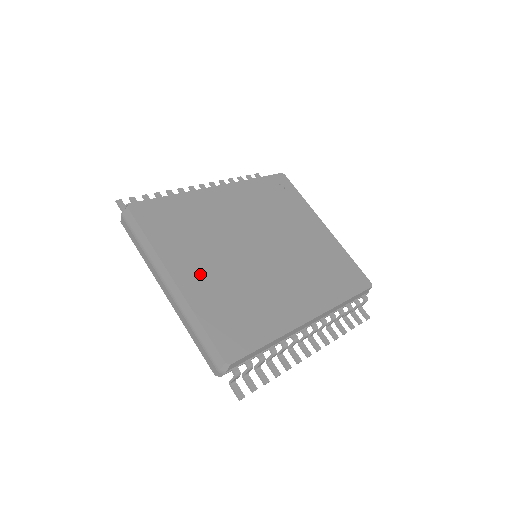
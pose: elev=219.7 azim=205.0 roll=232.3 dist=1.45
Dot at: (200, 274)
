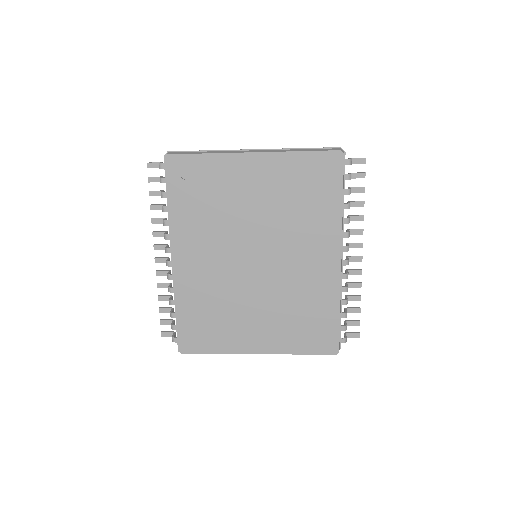
Dot at: (261, 332)
